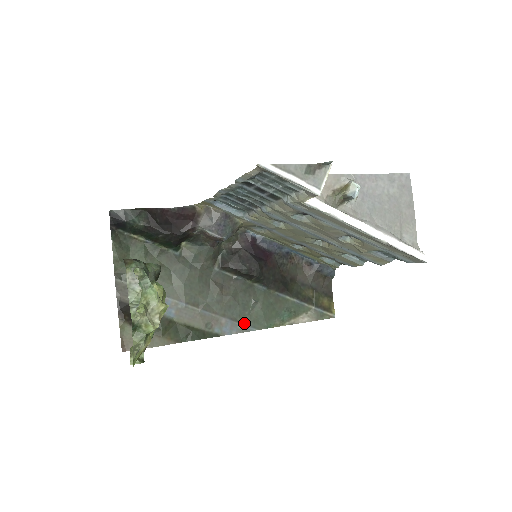
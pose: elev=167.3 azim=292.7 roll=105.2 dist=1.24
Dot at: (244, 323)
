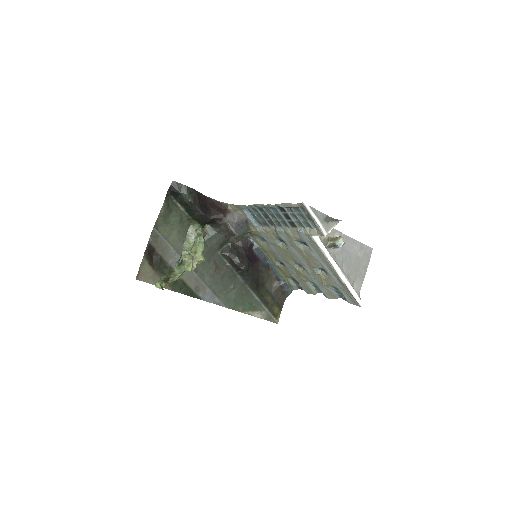
Dot at: (220, 298)
